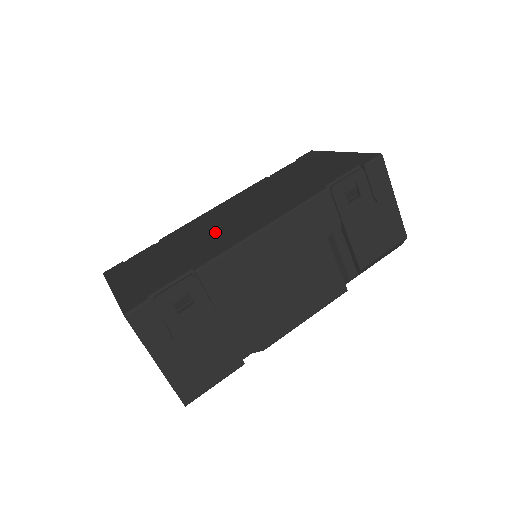
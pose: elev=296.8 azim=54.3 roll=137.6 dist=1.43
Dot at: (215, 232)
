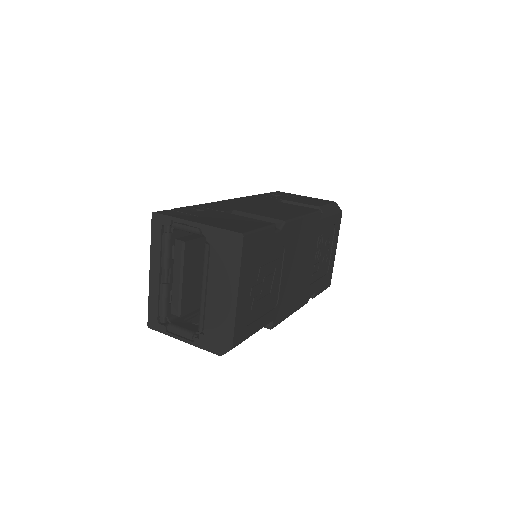
Dot at: occluded
